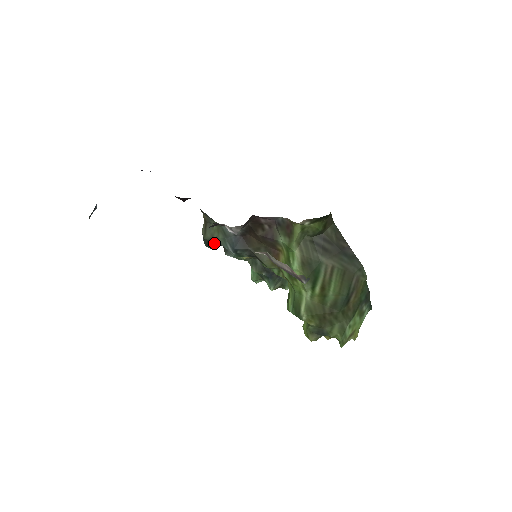
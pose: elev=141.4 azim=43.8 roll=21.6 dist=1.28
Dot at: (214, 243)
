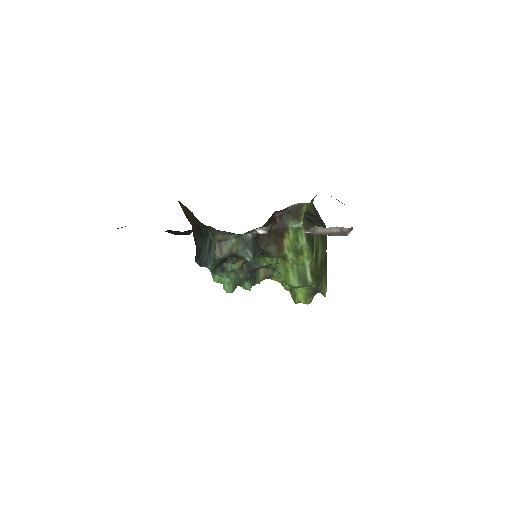
Dot at: (223, 261)
